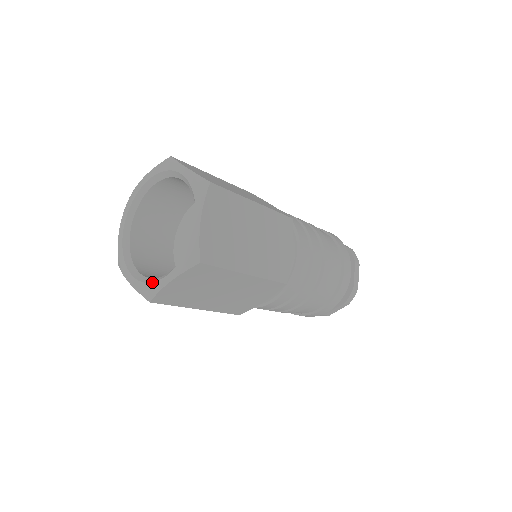
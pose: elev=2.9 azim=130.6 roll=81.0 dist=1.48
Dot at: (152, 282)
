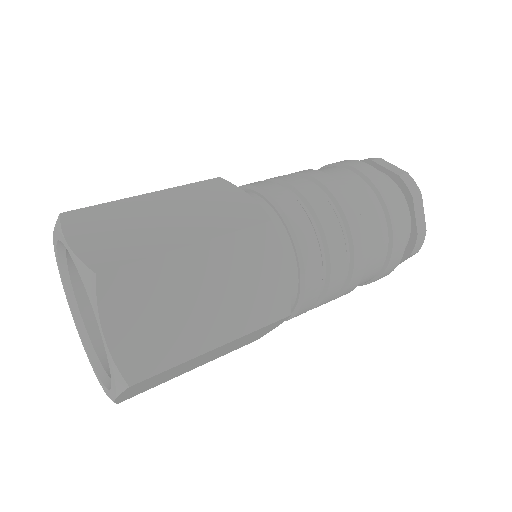
Dot at: occluded
